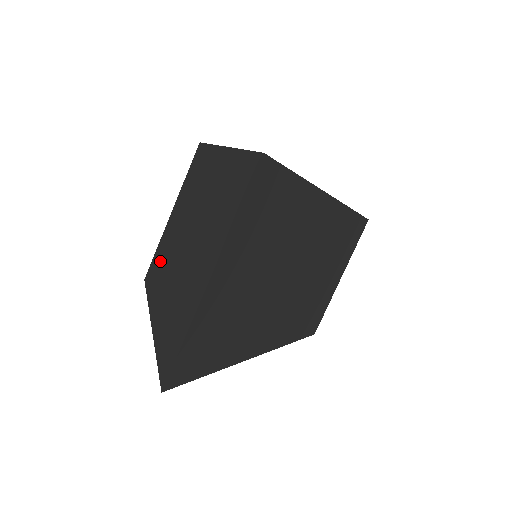
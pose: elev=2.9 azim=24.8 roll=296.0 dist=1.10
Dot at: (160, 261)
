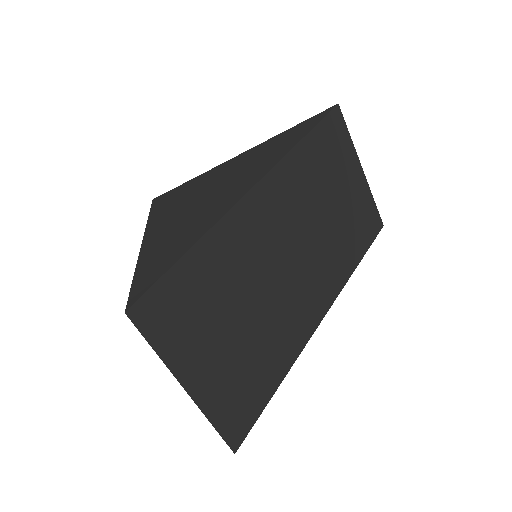
Dot at: occluded
